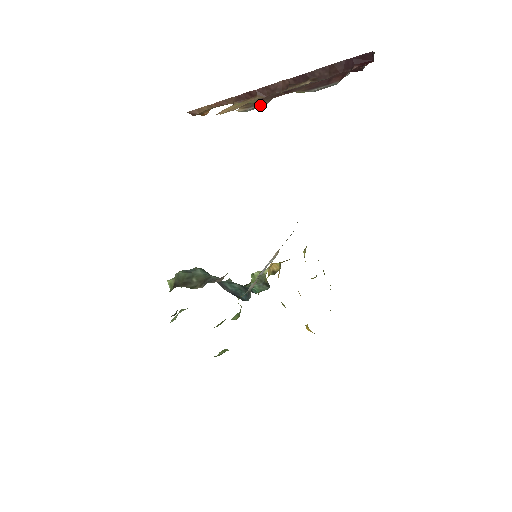
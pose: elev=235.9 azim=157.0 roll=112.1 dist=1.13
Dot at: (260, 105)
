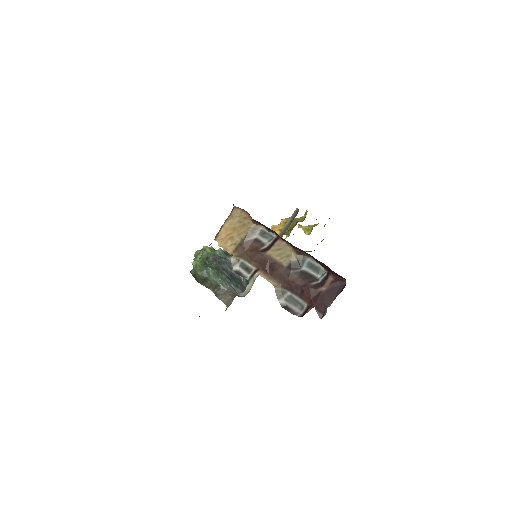
Dot at: (250, 264)
